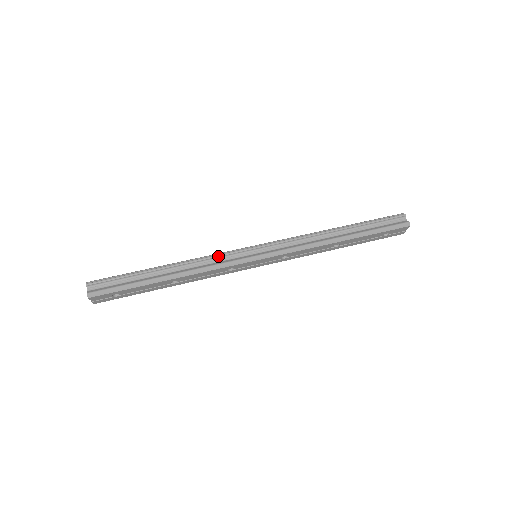
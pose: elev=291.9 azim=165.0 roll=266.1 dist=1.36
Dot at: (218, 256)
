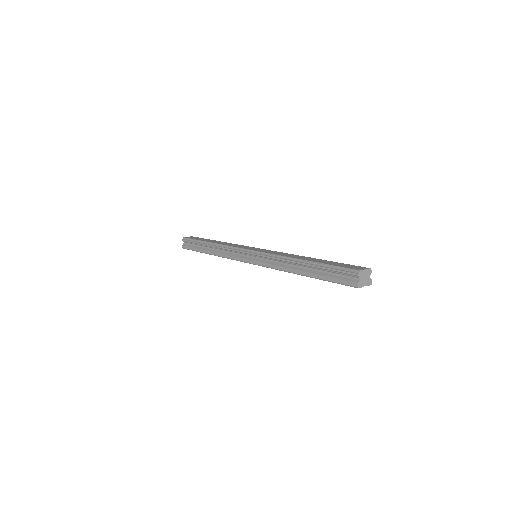
Dot at: (231, 250)
